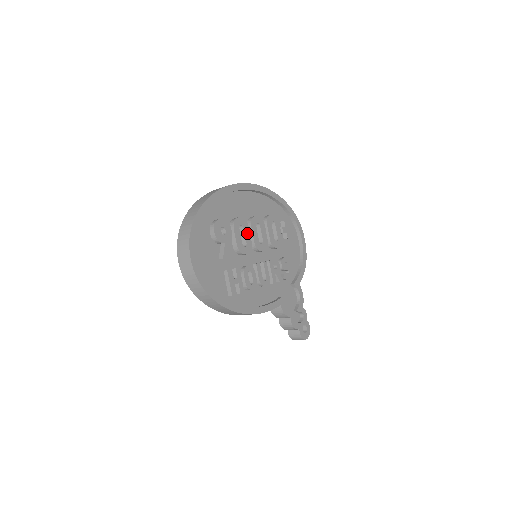
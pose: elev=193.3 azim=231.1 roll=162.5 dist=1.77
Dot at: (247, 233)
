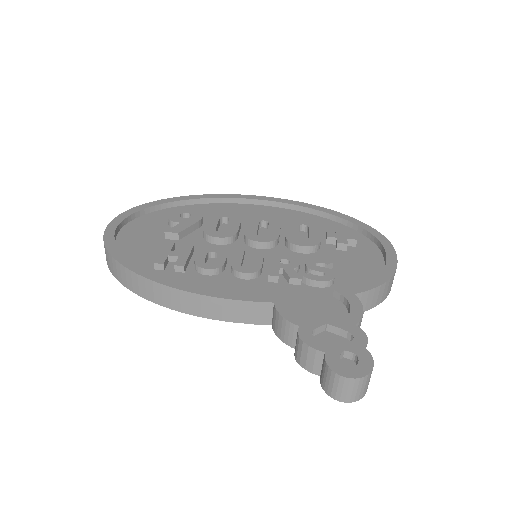
Dot at: (234, 224)
